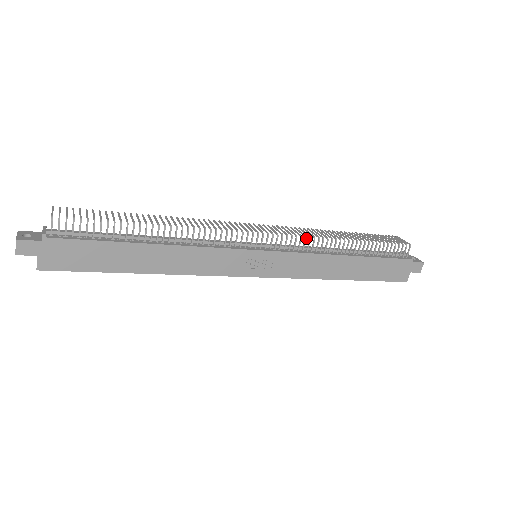
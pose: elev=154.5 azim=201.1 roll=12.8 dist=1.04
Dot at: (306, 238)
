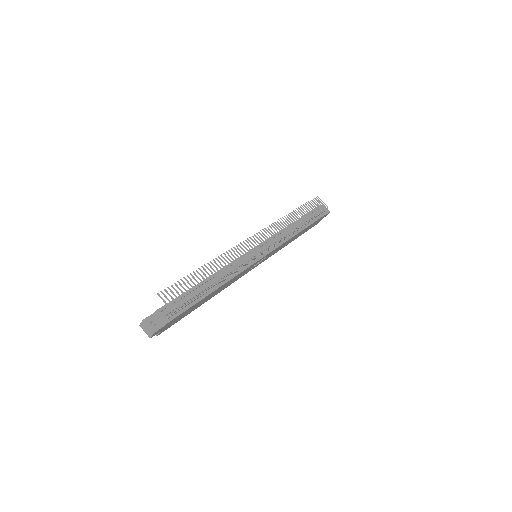
Dot at: (285, 237)
